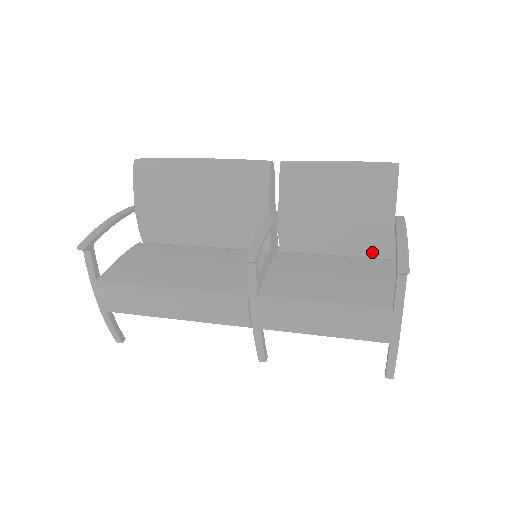
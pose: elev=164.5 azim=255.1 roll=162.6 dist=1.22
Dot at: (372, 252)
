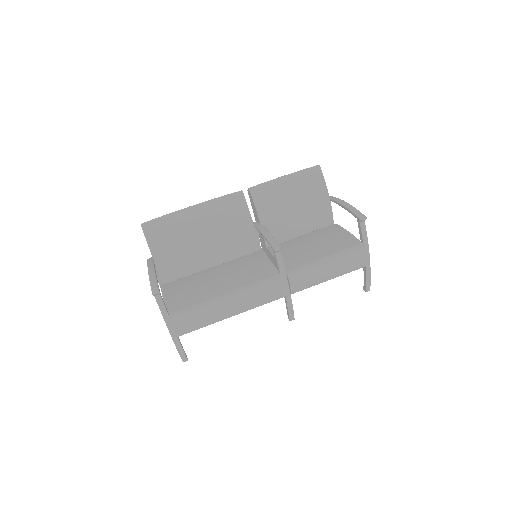
Dot at: (322, 224)
